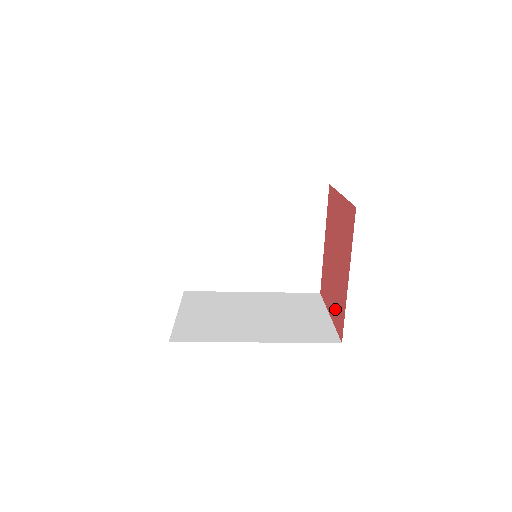
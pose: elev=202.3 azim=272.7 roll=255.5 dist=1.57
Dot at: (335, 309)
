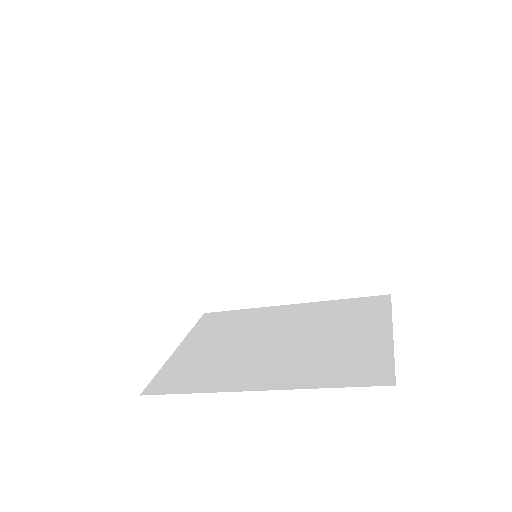
Dot at: occluded
